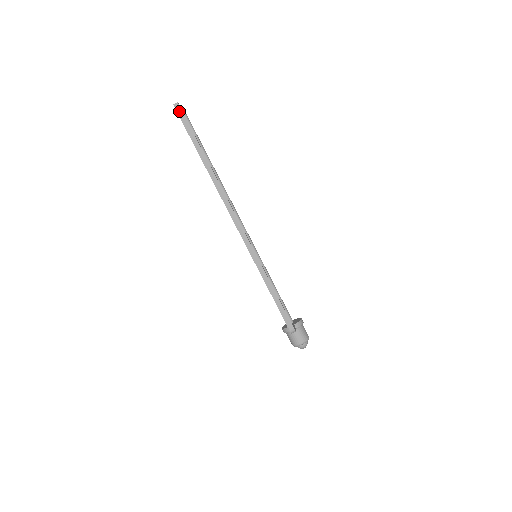
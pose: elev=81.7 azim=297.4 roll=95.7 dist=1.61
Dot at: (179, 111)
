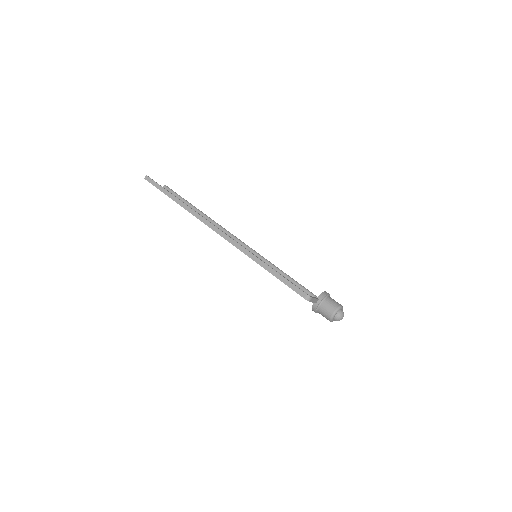
Dot at: (149, 180)
